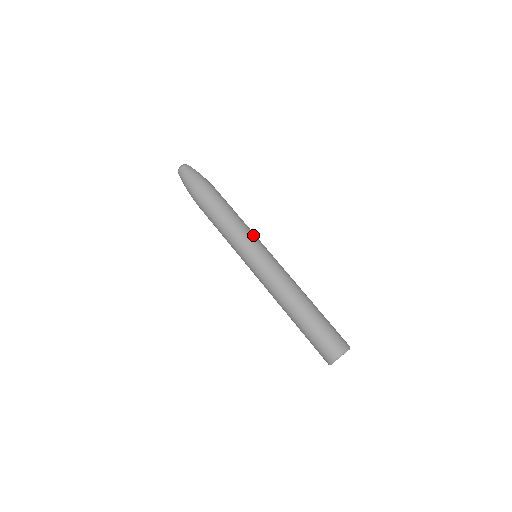
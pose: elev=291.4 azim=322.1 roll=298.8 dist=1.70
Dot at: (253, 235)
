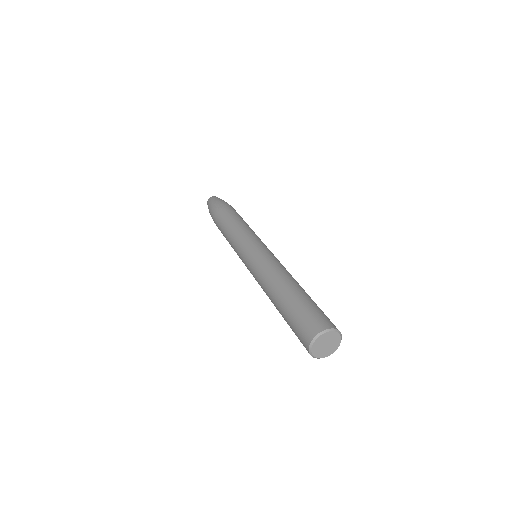
Dot at: occluded
